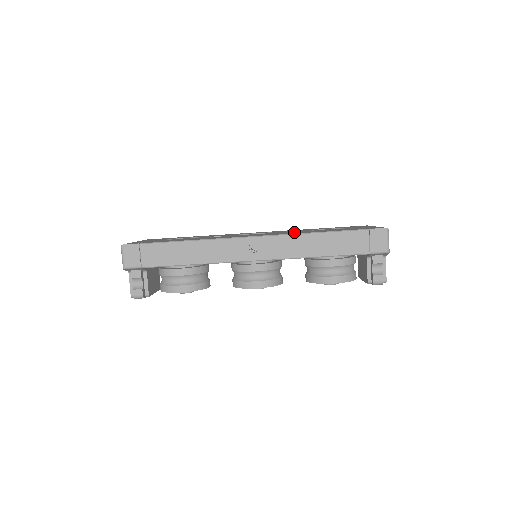
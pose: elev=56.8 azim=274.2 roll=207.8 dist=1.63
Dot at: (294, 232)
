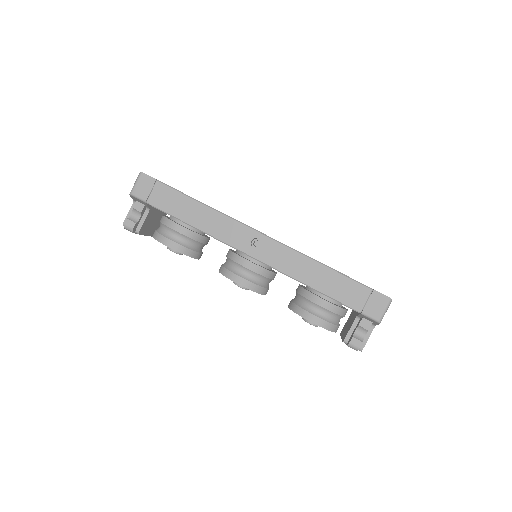
Dot at: occluded
